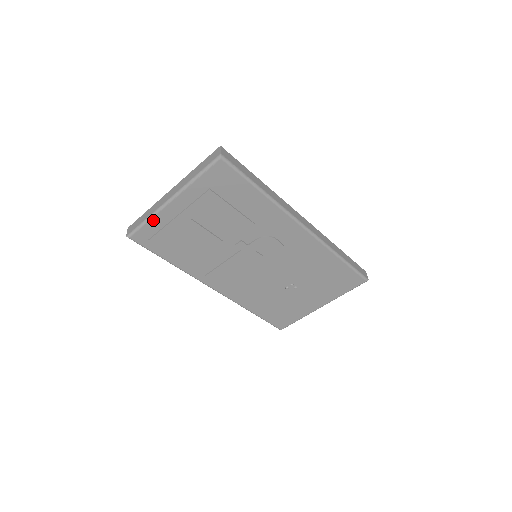
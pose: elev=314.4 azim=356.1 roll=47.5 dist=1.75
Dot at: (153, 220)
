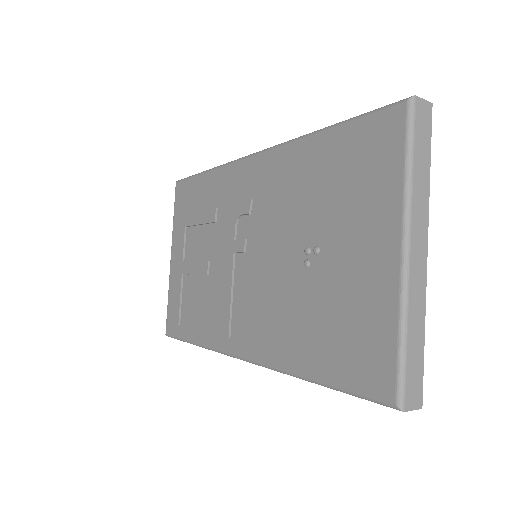
Dot at: (170, 293)
